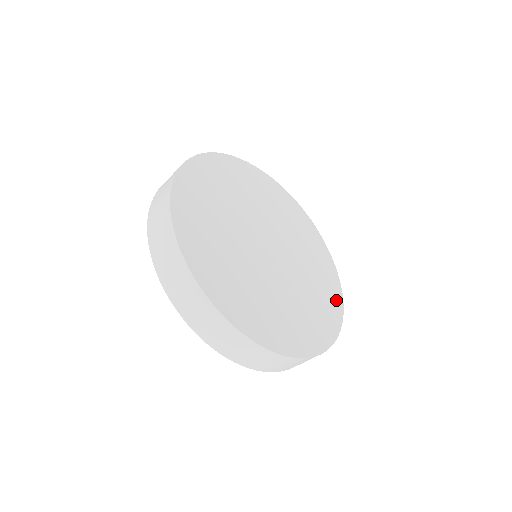
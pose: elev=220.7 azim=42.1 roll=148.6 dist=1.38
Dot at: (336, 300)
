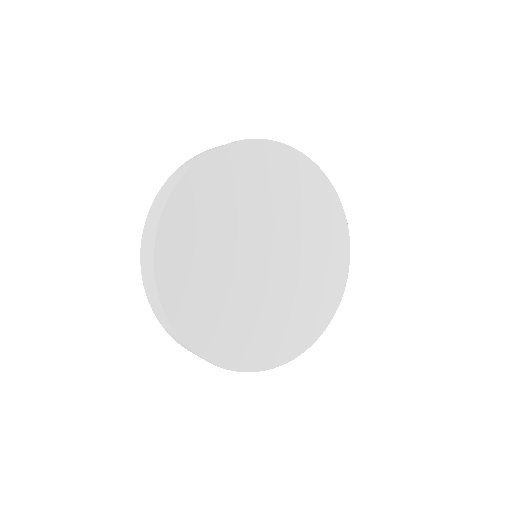
Dot at: (301, 342)
